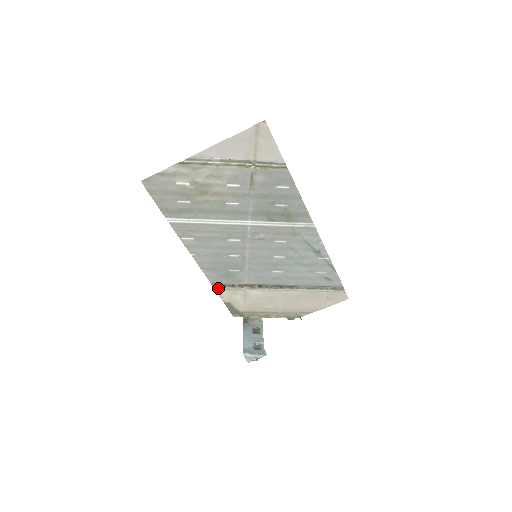
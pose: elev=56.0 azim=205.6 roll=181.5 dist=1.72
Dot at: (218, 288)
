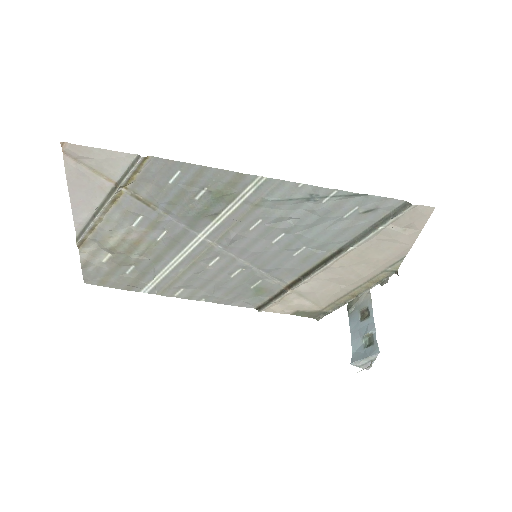
Dot at: (265, 308)
